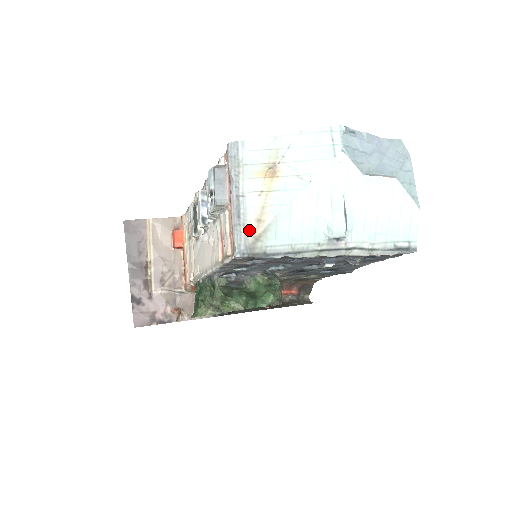
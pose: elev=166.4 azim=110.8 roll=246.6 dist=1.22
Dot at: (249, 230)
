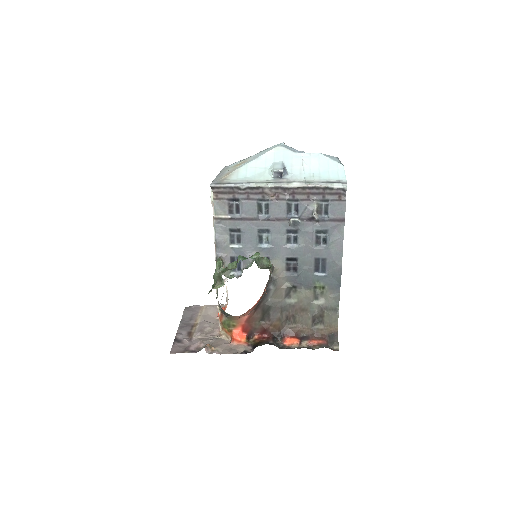
Dot at: (221, 177)
